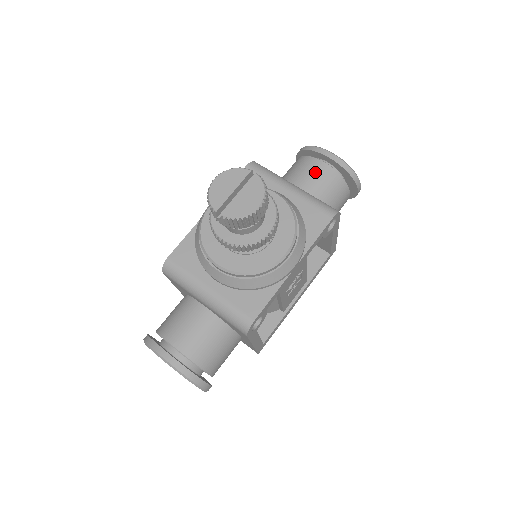
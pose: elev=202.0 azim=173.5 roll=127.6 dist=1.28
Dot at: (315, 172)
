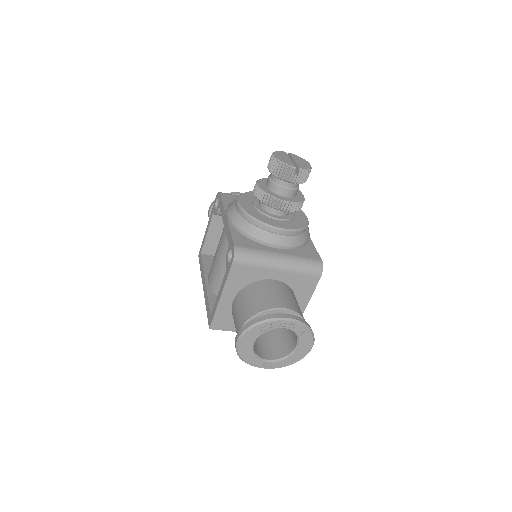
Dot at: occluded
